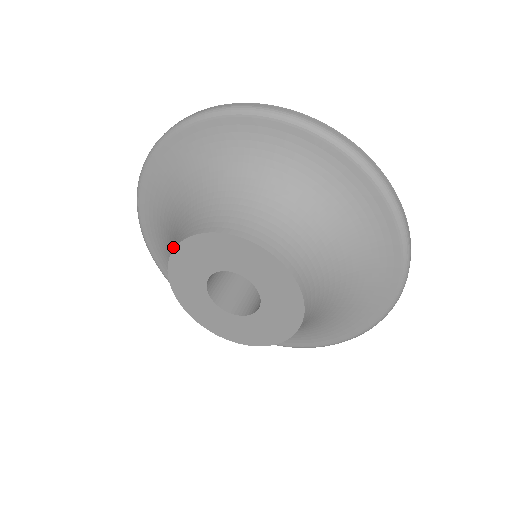
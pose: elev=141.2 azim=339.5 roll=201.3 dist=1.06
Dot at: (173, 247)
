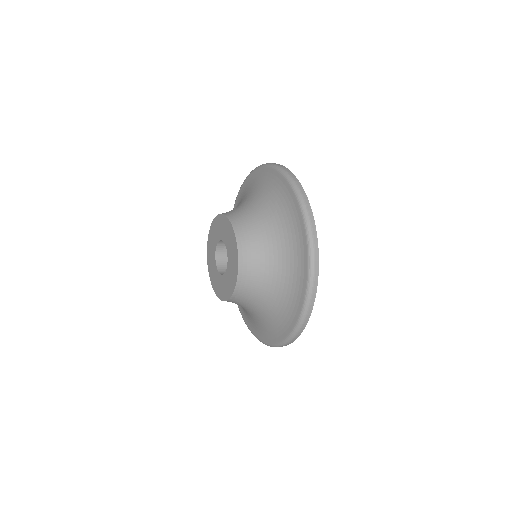
Dot at: occluded
